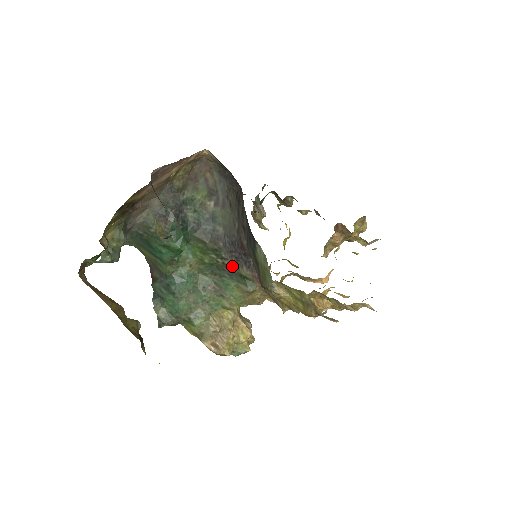
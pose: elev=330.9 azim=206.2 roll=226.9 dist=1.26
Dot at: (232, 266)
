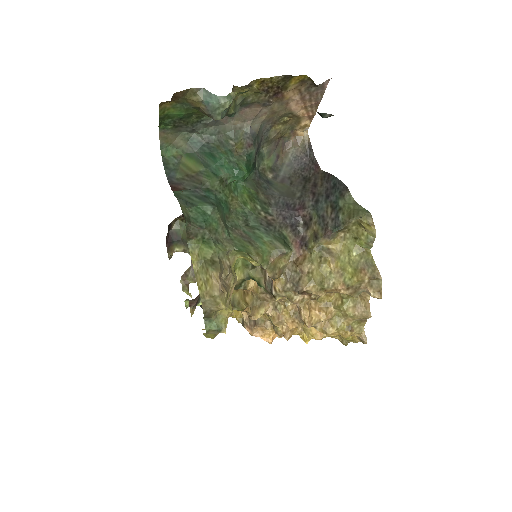
Dot at: (274, 223)
